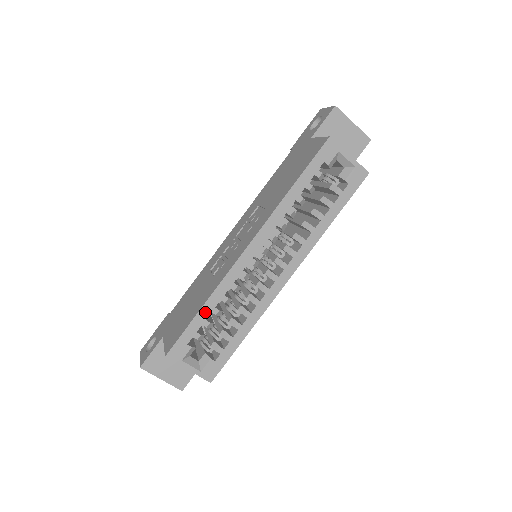
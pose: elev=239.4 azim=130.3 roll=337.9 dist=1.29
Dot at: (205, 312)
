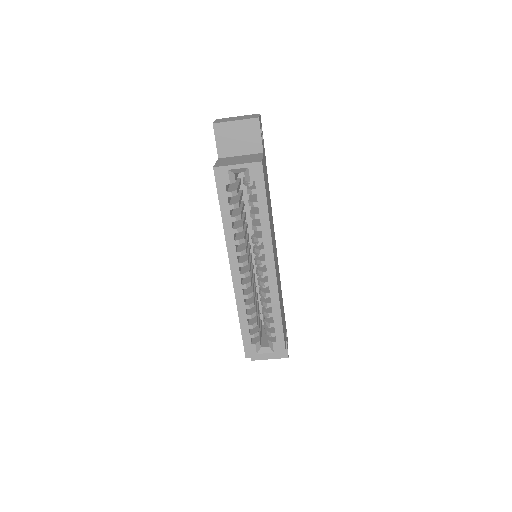
Dot at: (243, 322)
